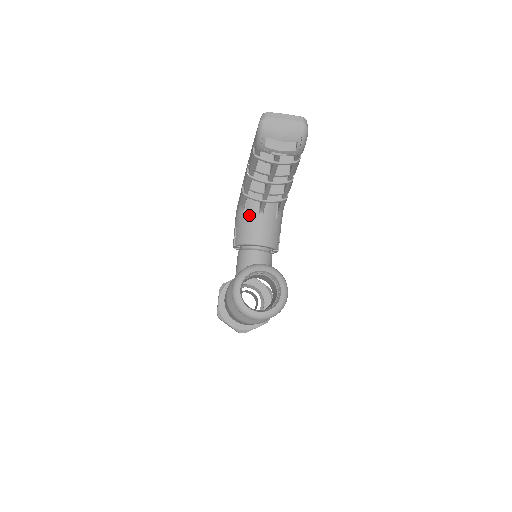
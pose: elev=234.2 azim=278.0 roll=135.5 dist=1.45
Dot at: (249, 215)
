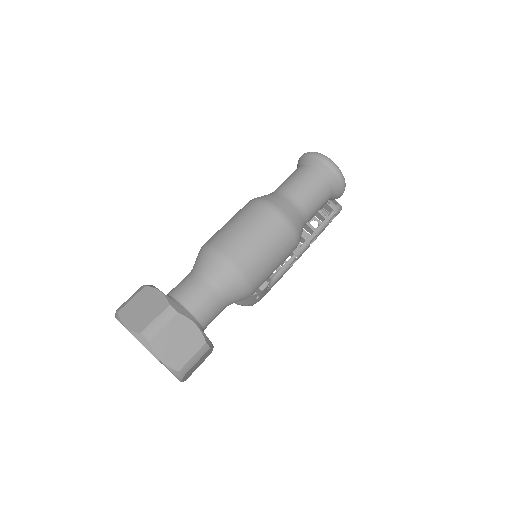
Dot at: occluded
